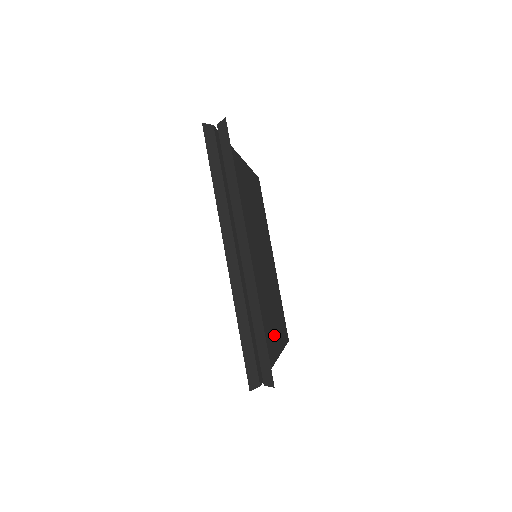
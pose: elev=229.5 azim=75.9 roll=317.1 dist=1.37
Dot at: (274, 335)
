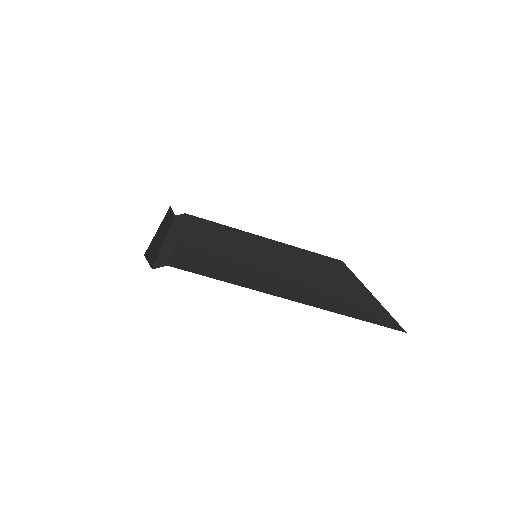
Dot at: (293, 292)
